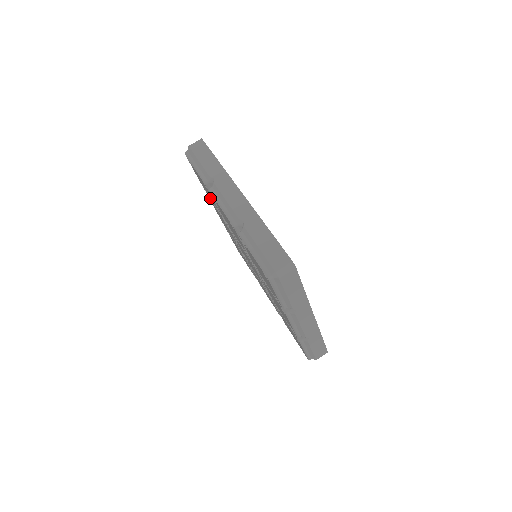
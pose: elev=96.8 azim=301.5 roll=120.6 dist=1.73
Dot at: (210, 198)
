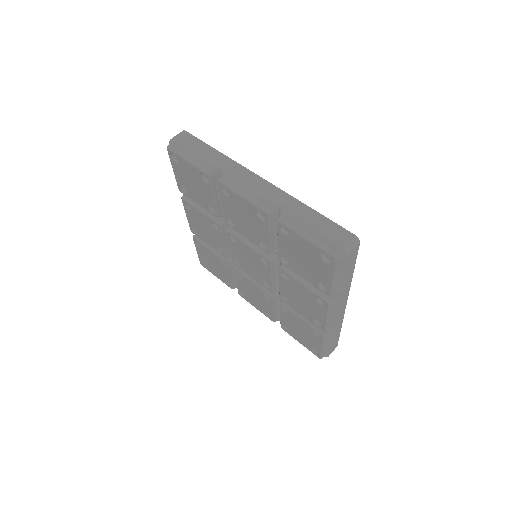
Dot at: (193, 199)
